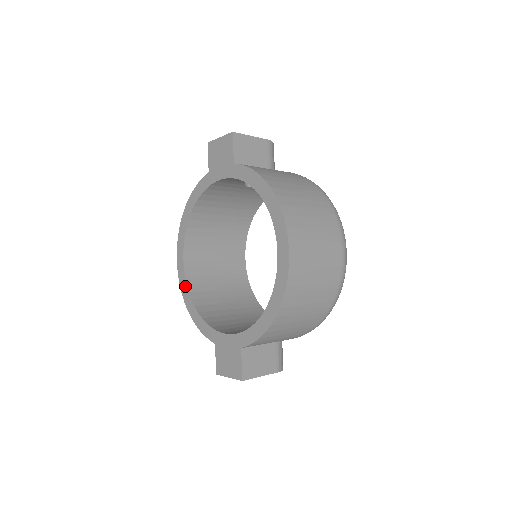
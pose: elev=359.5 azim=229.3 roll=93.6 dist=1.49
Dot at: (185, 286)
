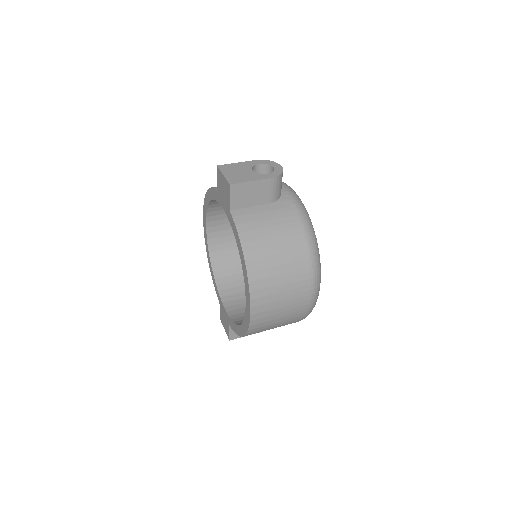
Dot at: (207, 246)
